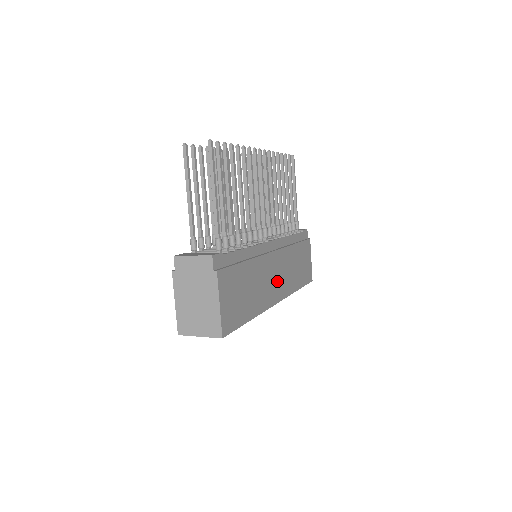
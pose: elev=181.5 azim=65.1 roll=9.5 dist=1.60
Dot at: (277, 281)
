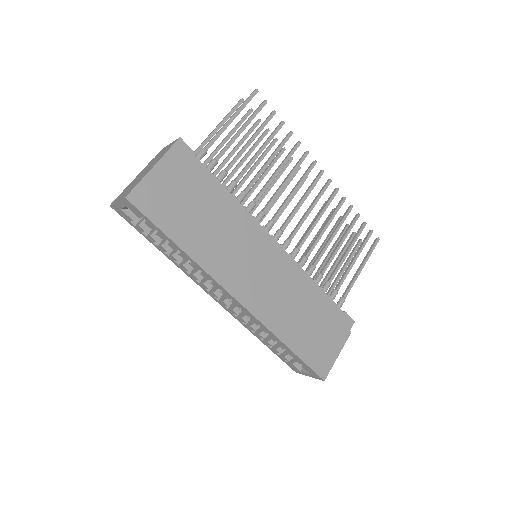
Dot at: (254, 281)
